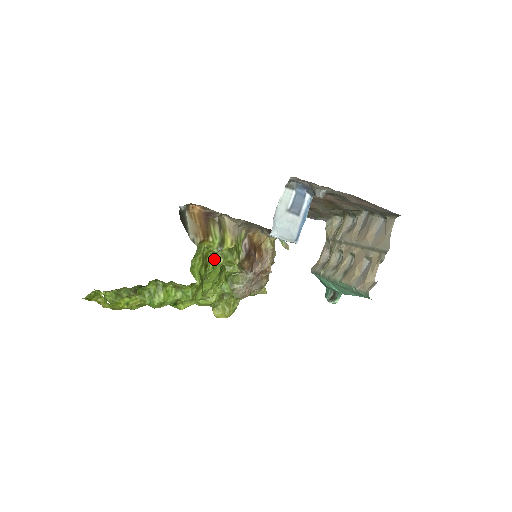
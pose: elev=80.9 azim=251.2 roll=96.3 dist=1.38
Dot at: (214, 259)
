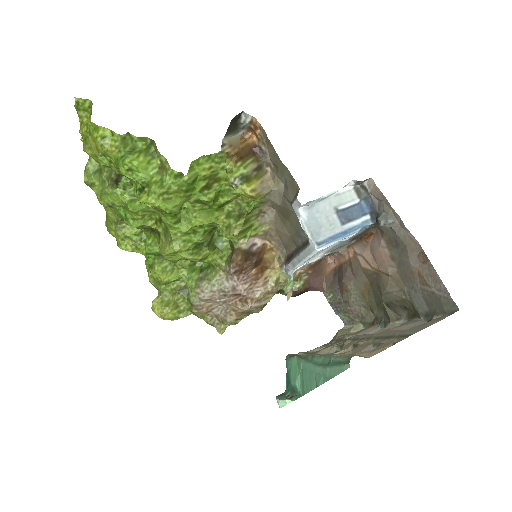
Dot at: (219, 203)
